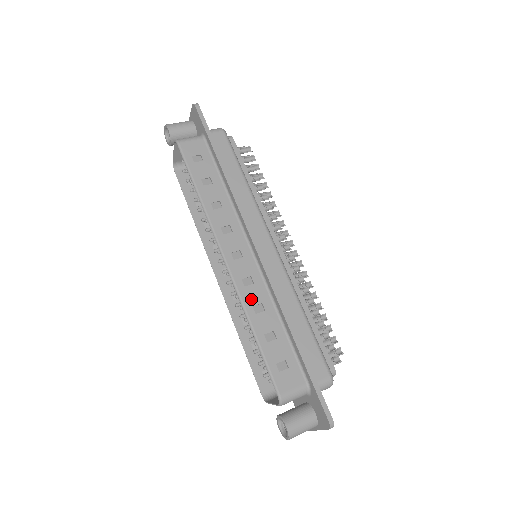
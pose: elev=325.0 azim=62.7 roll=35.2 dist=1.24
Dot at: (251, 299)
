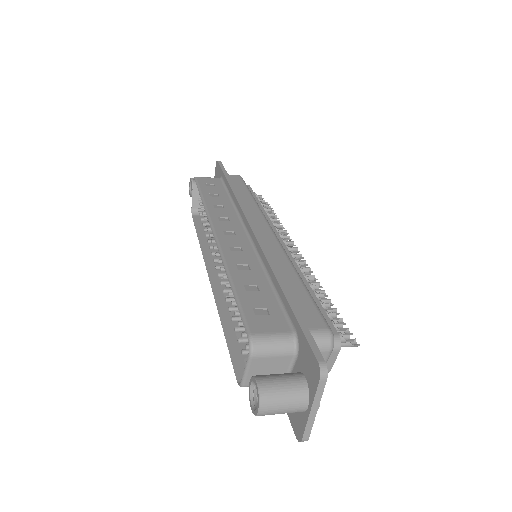
Dot at: (236, 260)
